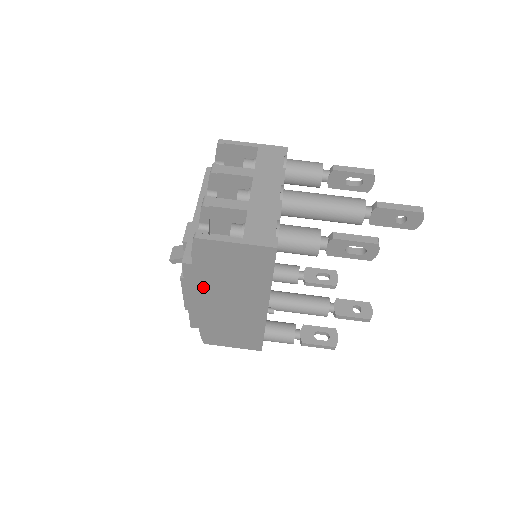
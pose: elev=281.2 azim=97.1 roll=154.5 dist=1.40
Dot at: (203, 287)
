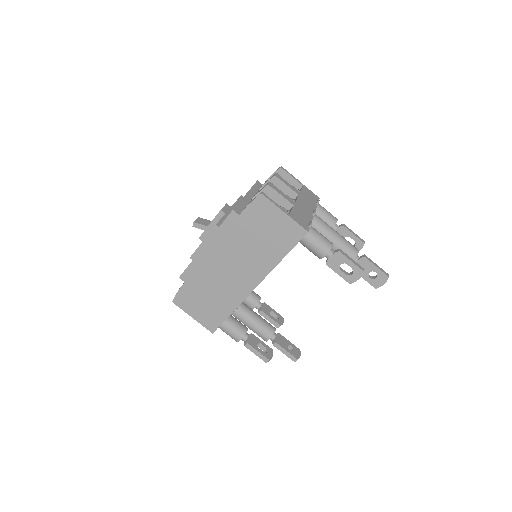
Dot at: (227, 240)
